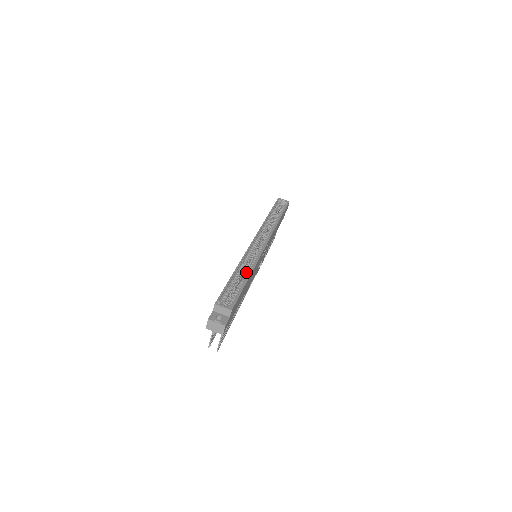
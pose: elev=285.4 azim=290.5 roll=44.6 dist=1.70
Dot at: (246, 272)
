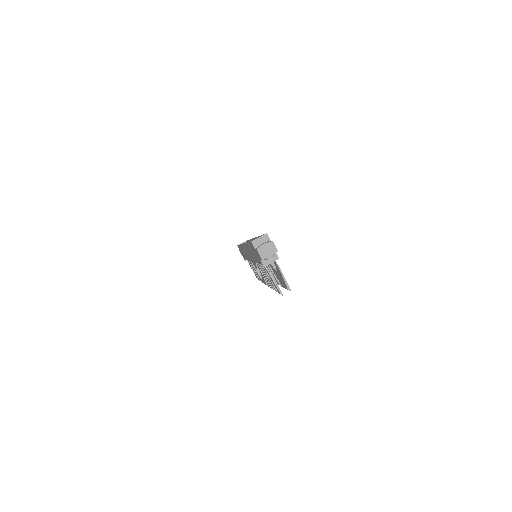
Dot at: occluded
